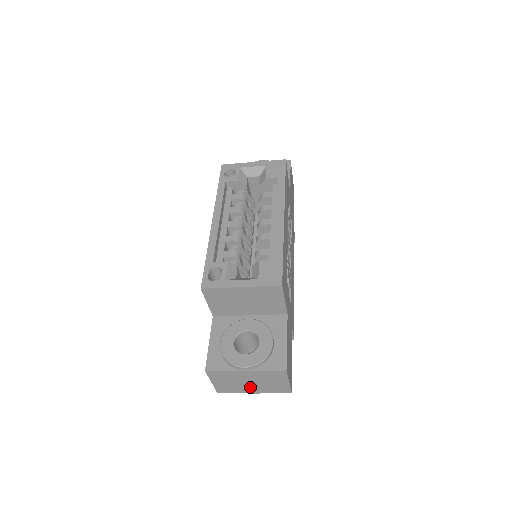
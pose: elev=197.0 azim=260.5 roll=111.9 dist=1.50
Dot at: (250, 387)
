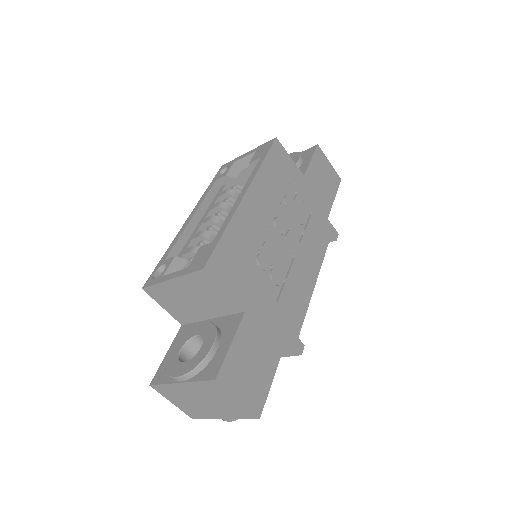
Dot at: (211, 410)
